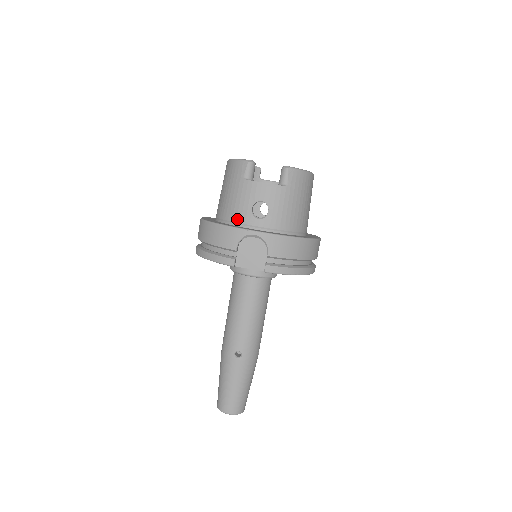
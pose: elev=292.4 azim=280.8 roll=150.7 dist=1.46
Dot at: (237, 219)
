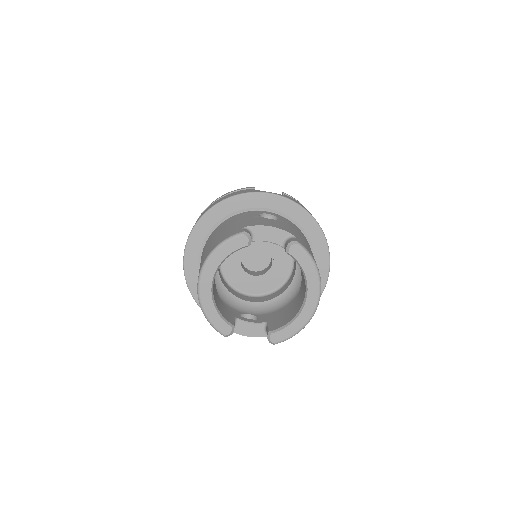
Dot at: occluded
